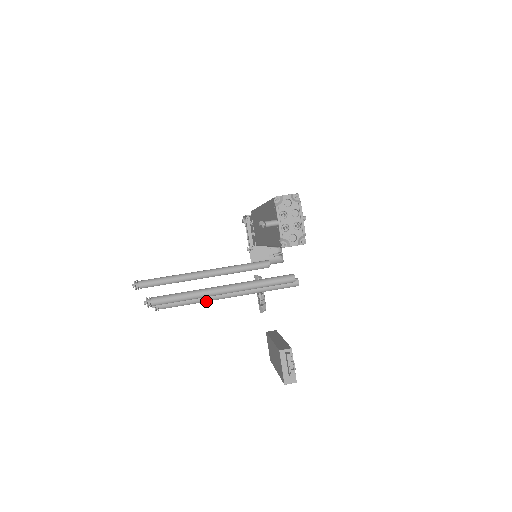
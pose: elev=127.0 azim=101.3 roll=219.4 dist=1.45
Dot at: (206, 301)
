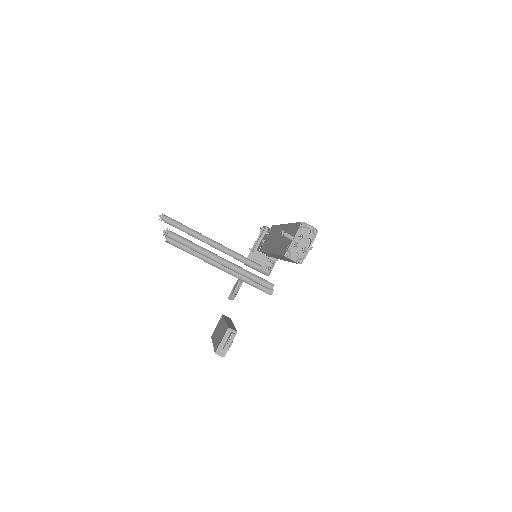
Dot at: (203, 260)
